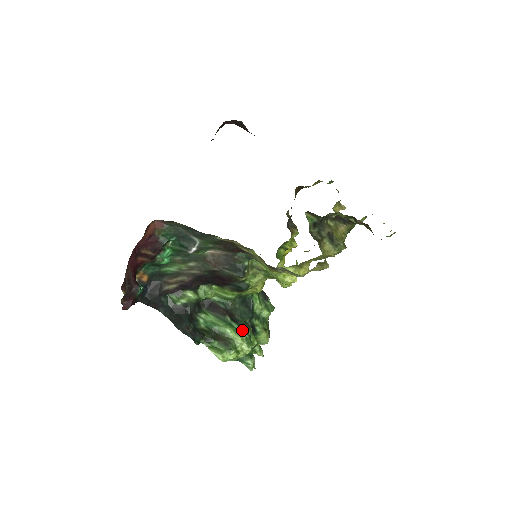
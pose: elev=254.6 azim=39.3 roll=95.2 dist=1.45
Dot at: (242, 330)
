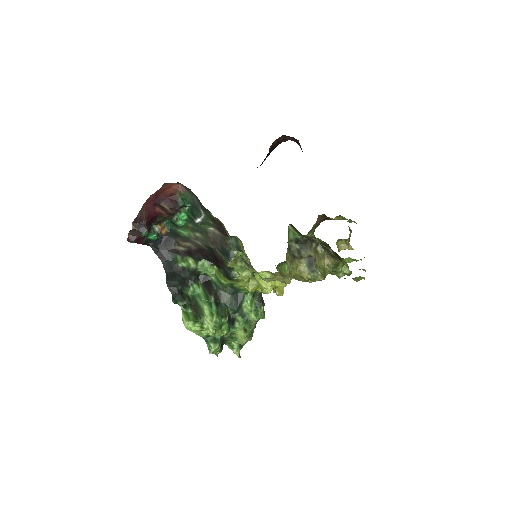
Dot at: (217, 313)
